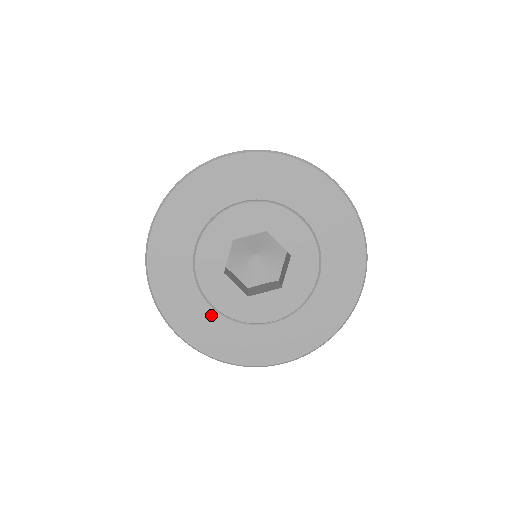
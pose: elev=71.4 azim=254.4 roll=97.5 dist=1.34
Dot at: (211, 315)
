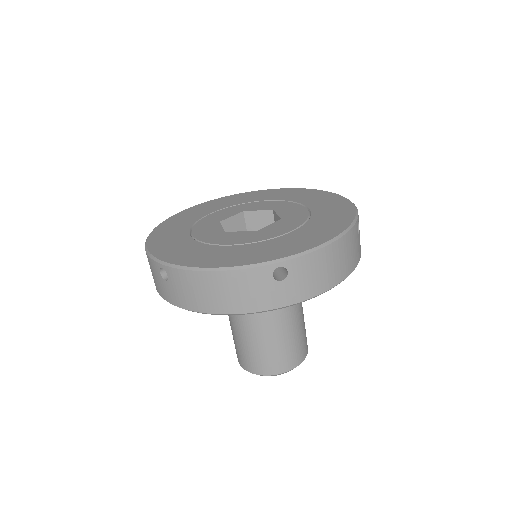
Dot at: (231, 248)
